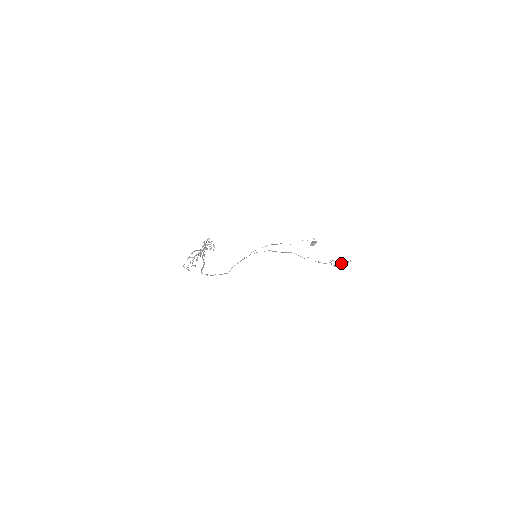
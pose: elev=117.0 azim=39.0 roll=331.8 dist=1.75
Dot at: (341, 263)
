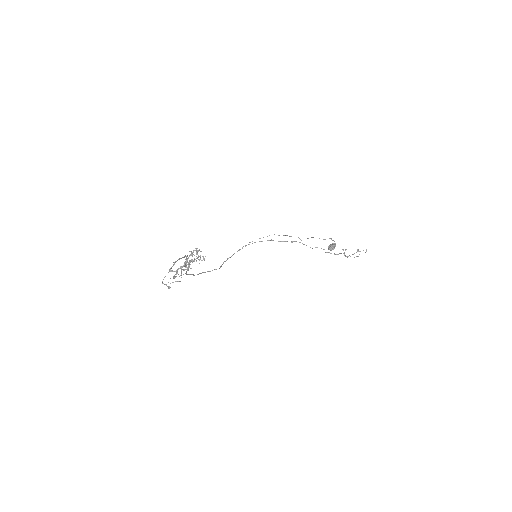
Dot at: occluded
